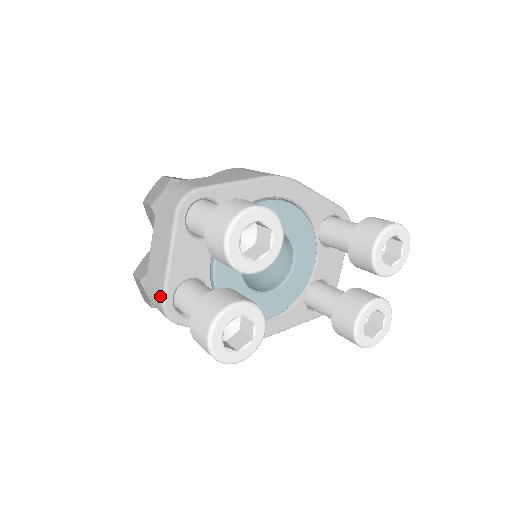
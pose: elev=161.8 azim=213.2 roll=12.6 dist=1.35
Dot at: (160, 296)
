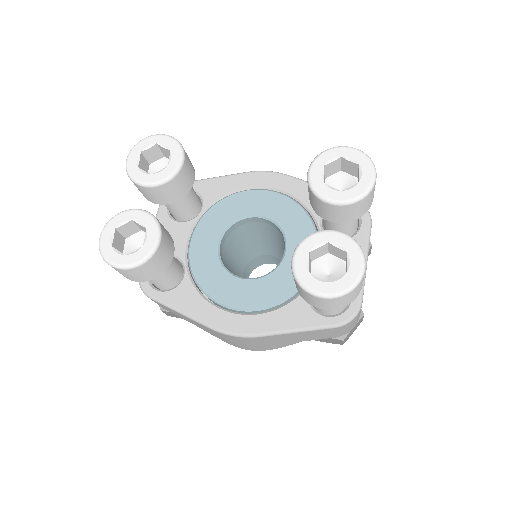
Dot at: occluded
